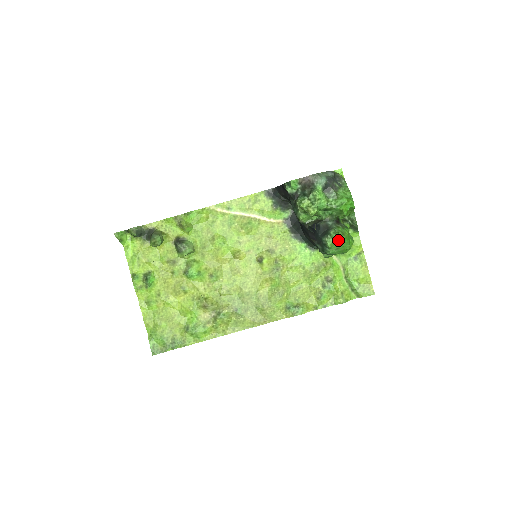
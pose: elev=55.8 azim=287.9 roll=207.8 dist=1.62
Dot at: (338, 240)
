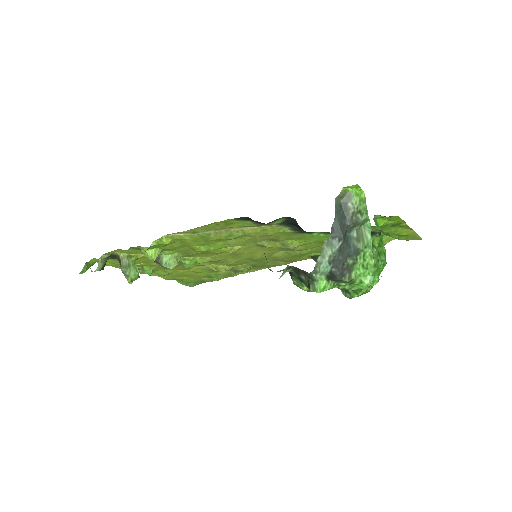
Dot at: (361, 294)
